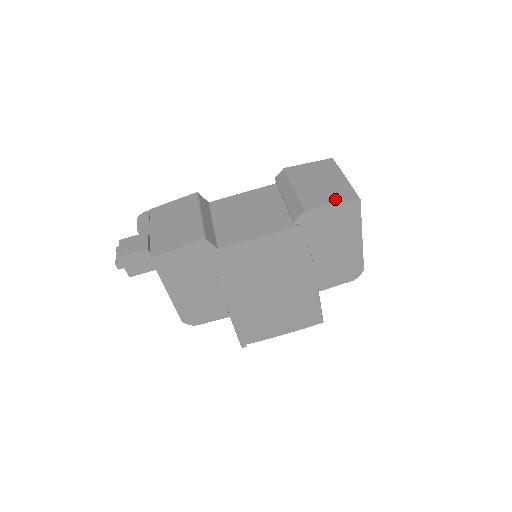
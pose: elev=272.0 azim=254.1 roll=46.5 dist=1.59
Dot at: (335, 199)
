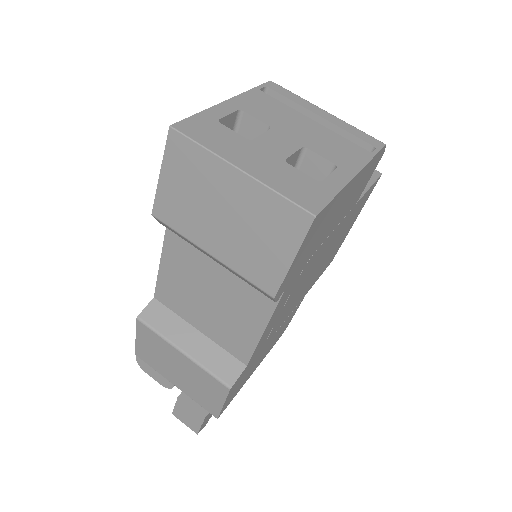
Dot at: (283, 245)
